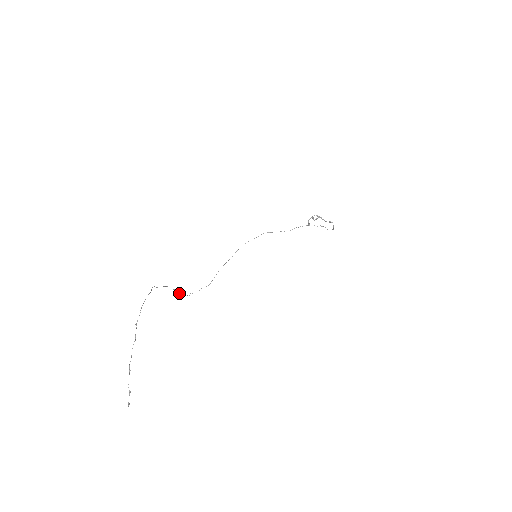
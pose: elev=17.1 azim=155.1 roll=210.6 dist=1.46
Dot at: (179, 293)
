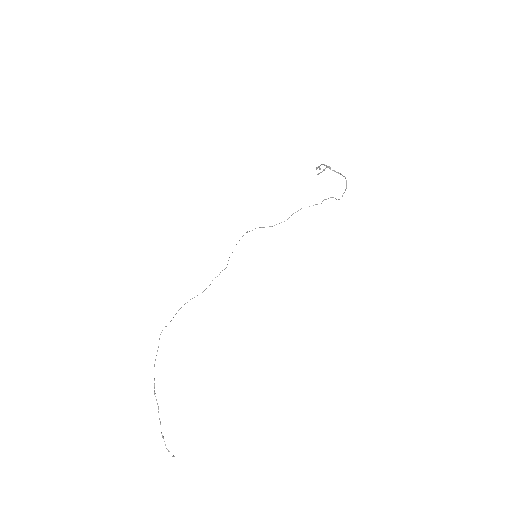
Dot at: (197, 295)
